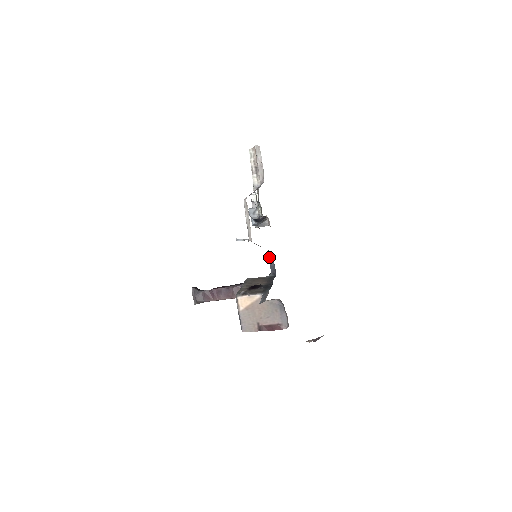
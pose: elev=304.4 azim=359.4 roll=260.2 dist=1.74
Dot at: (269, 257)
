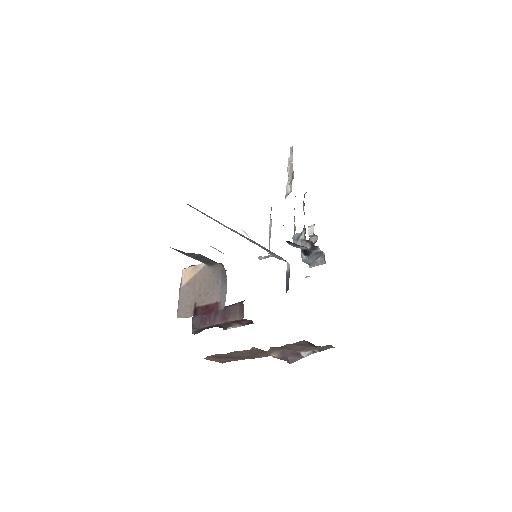
Dot at: (286, 271)
